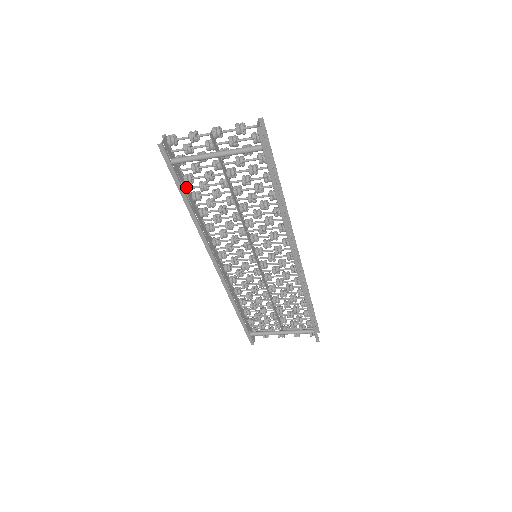
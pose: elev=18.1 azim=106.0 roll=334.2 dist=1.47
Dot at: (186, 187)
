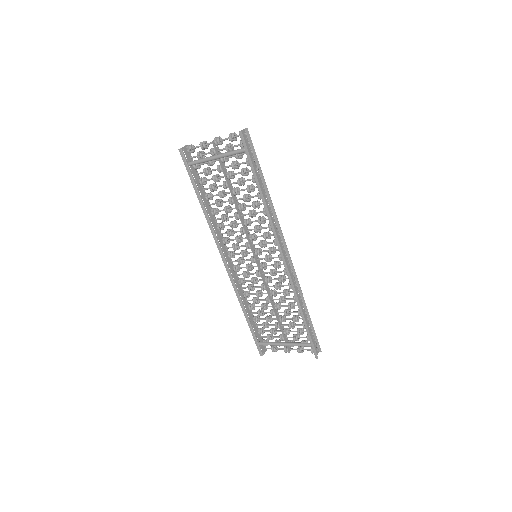
Dot at: (201, 188)
